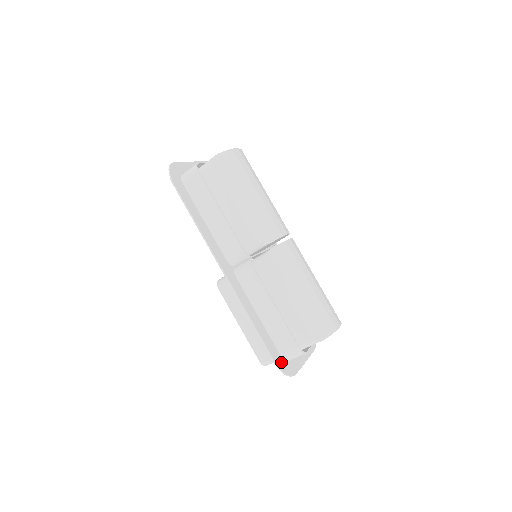
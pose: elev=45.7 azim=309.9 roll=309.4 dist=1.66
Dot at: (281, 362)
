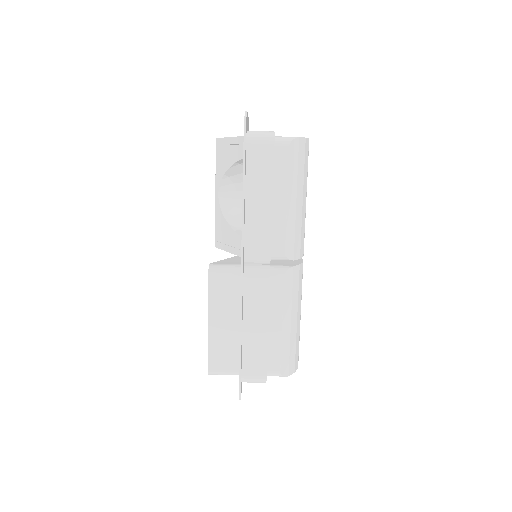
Dot at: occluded
